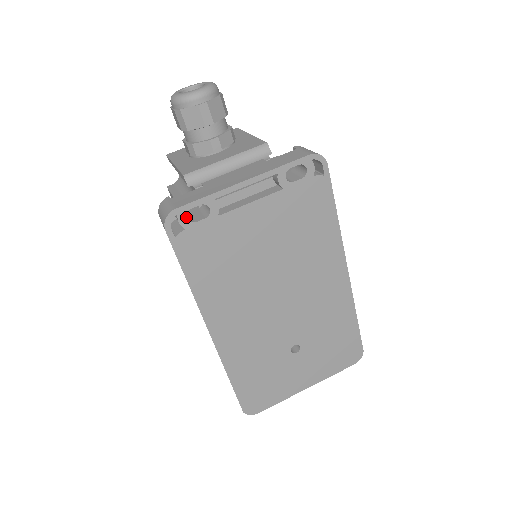
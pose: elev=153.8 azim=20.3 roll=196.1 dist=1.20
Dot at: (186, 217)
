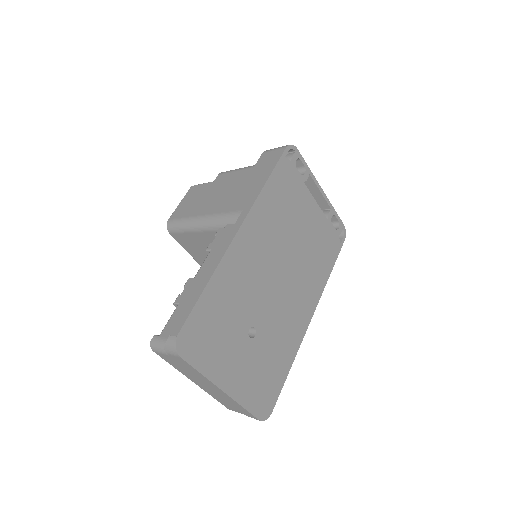
Dot at: (296, 159)
